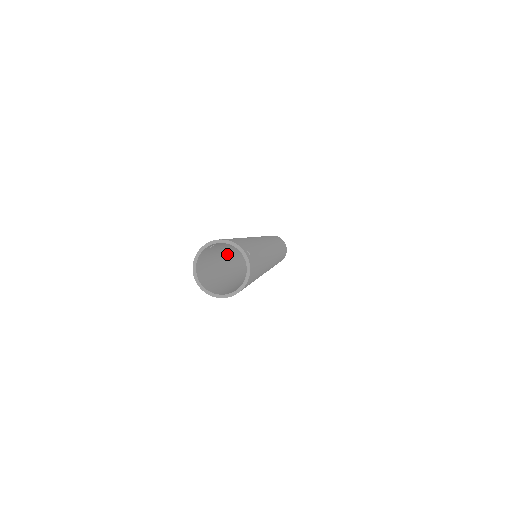
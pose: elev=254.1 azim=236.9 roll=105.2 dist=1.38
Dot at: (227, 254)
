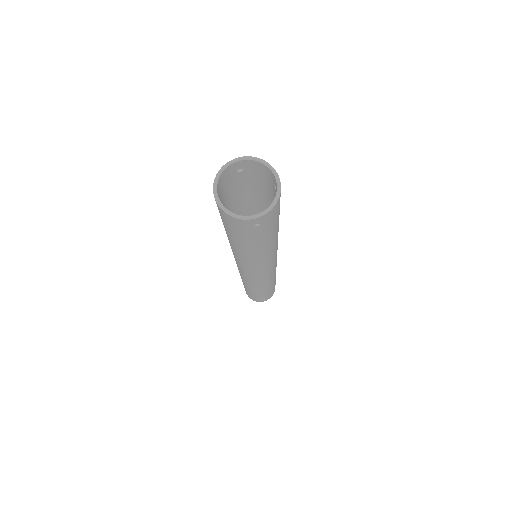
Dot at: occluded
